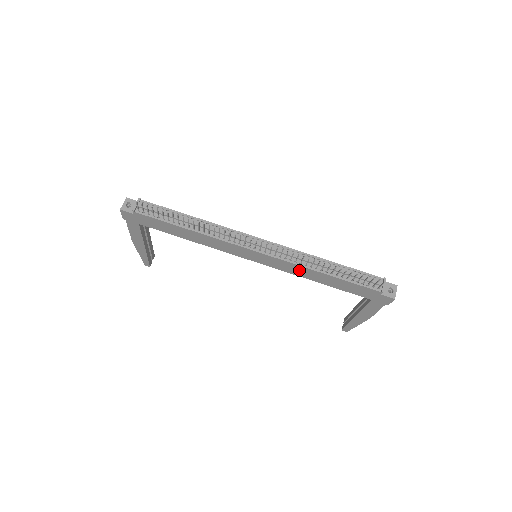
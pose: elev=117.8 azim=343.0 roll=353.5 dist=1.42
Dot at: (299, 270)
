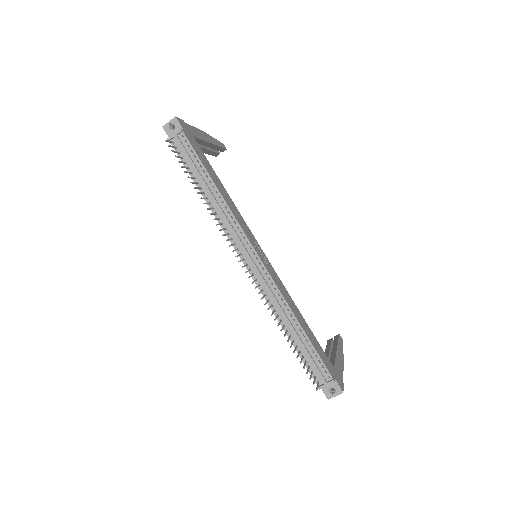
Dot at: occluded
